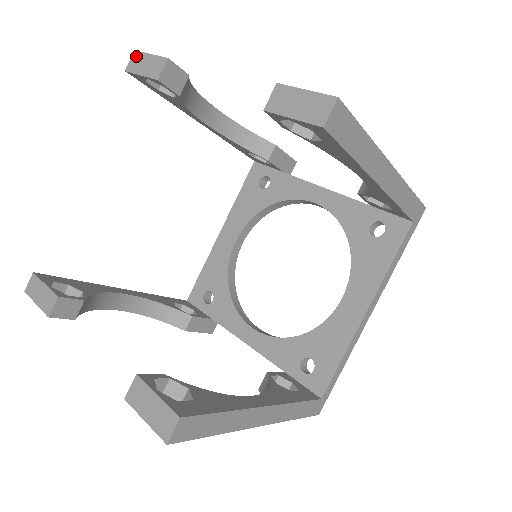
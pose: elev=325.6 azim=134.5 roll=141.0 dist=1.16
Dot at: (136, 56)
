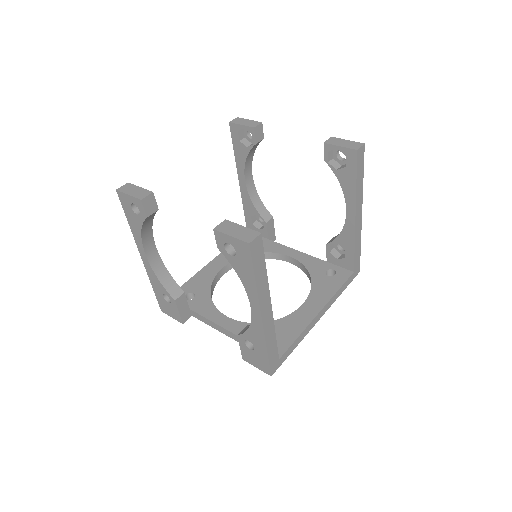
Dot at: (239, 119)
